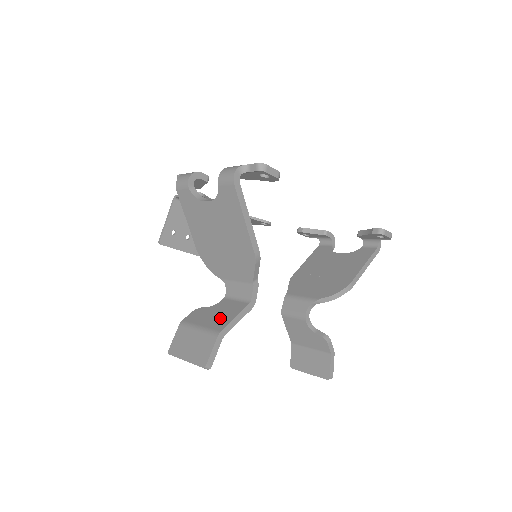
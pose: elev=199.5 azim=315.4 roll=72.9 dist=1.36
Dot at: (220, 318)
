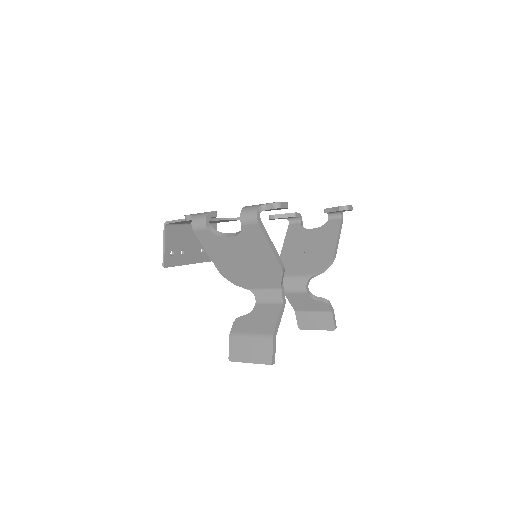
Dot at: (265, 322)
